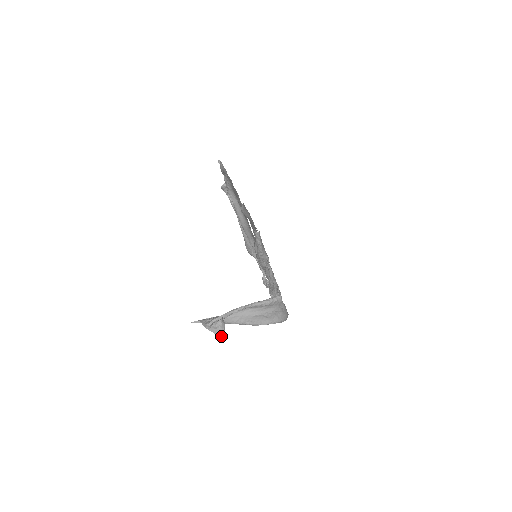
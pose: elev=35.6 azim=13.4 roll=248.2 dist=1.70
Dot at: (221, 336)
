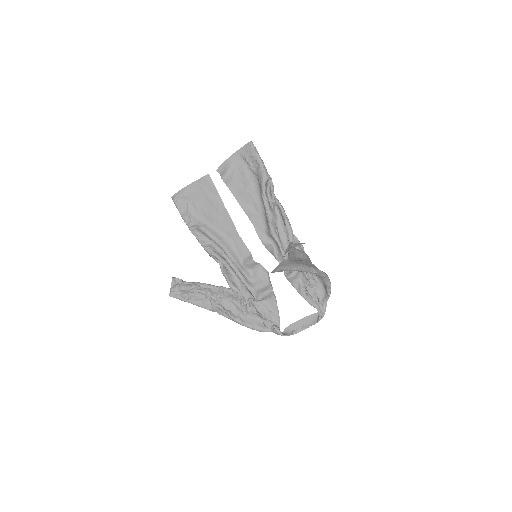
Dot at: occluded
